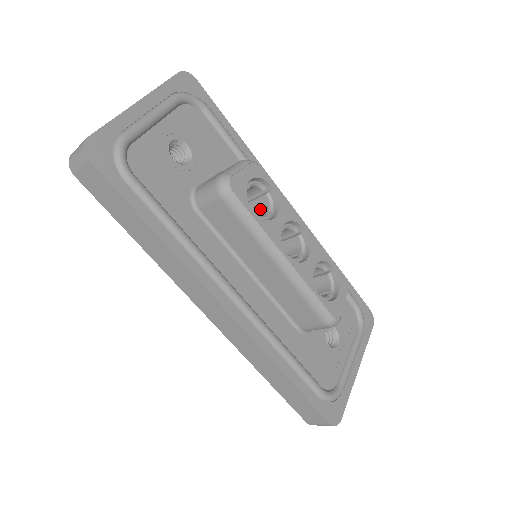
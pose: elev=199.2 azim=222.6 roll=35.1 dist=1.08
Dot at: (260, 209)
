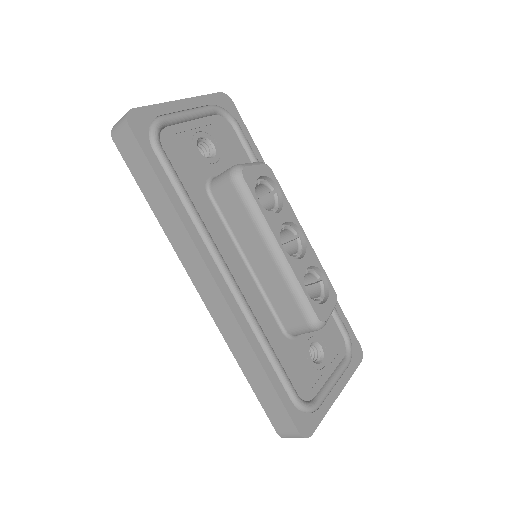
Dot at: (266, 208)
